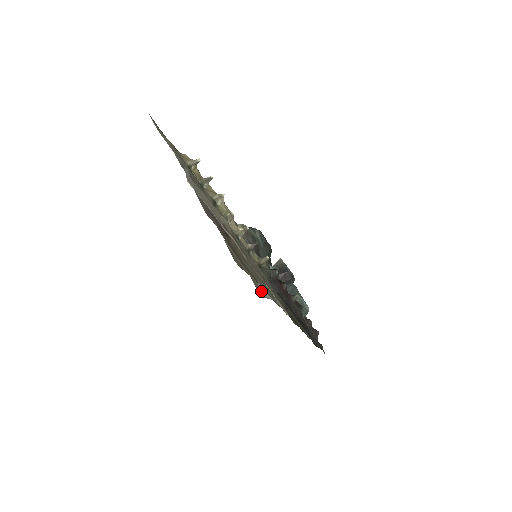
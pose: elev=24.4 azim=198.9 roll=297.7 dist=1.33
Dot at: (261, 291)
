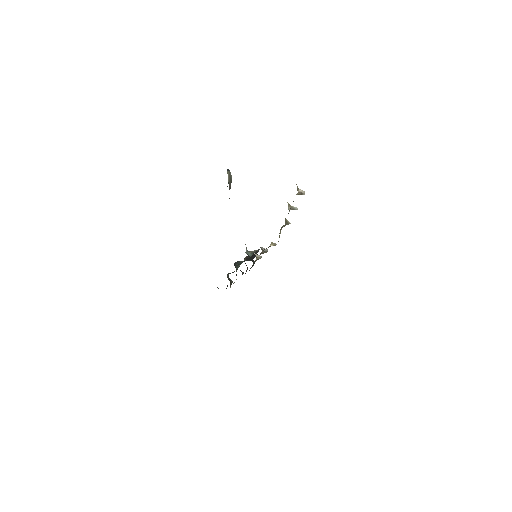
Dot at: occluded
